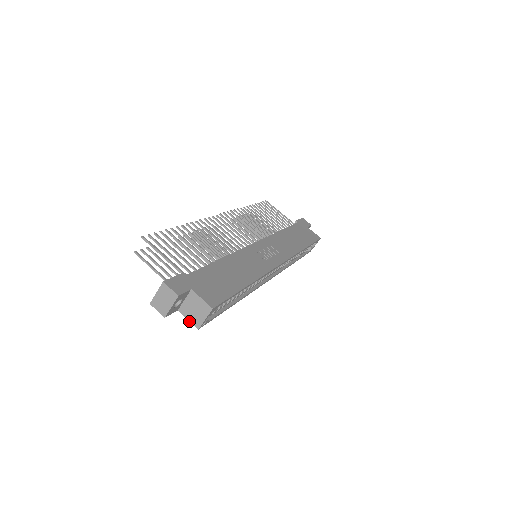
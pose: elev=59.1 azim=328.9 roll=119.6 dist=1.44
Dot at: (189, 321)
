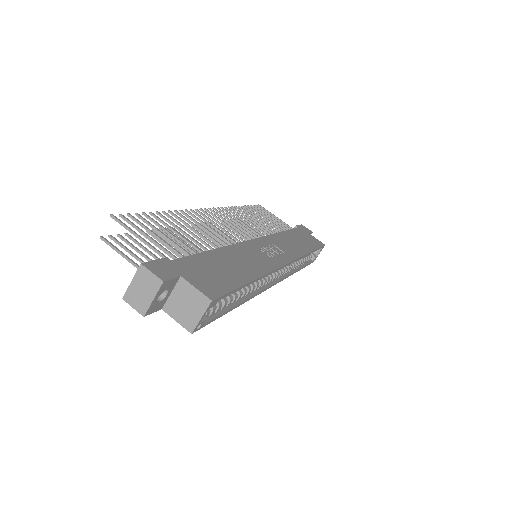
Dot at: occluded
